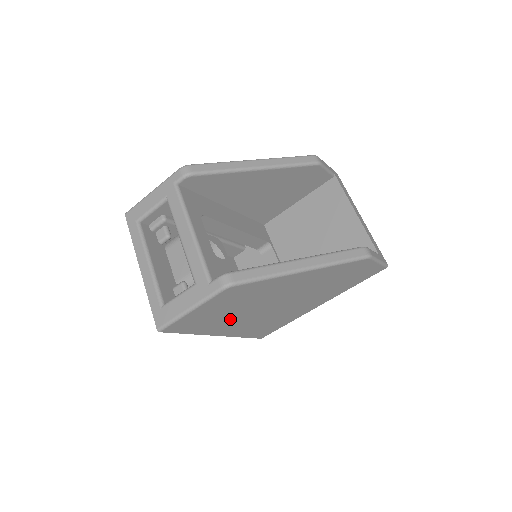
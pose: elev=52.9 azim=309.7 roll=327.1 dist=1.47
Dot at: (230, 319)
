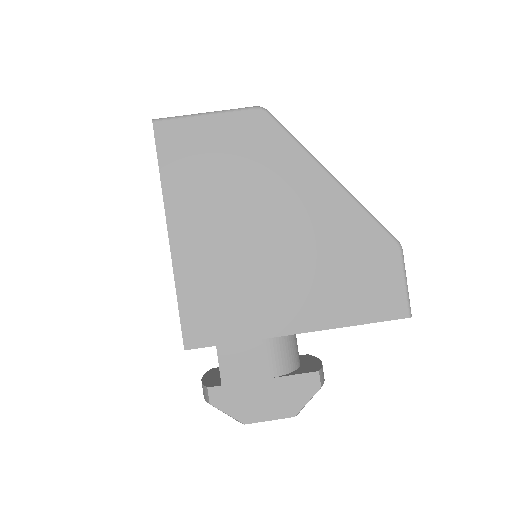
Dot at: (210, 200)
